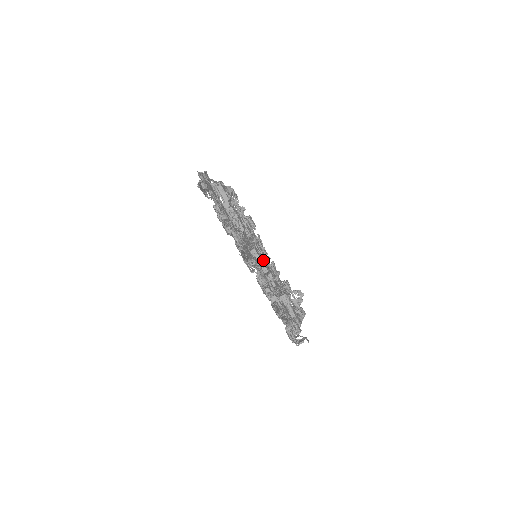
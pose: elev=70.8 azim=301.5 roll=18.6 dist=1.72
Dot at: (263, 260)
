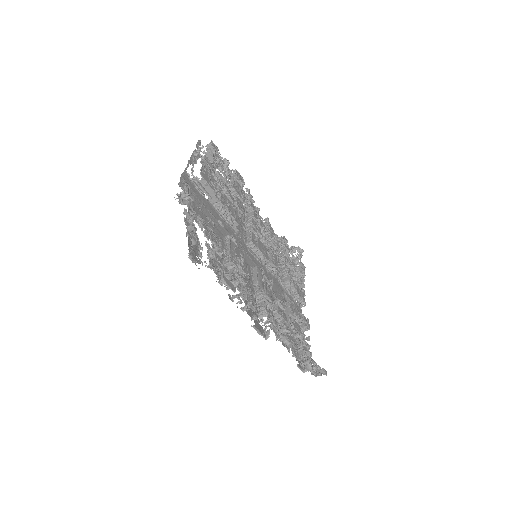
Dot at: (262, 247)
